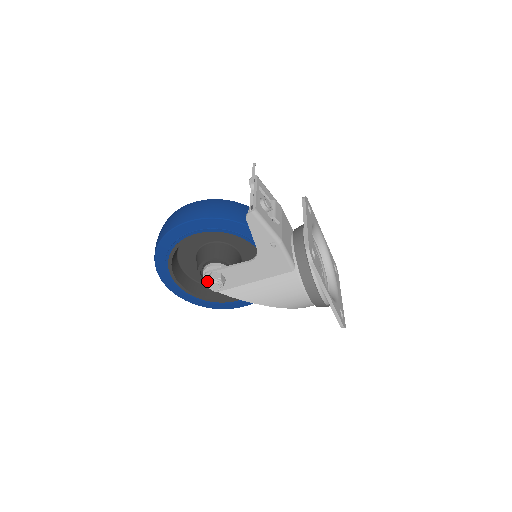
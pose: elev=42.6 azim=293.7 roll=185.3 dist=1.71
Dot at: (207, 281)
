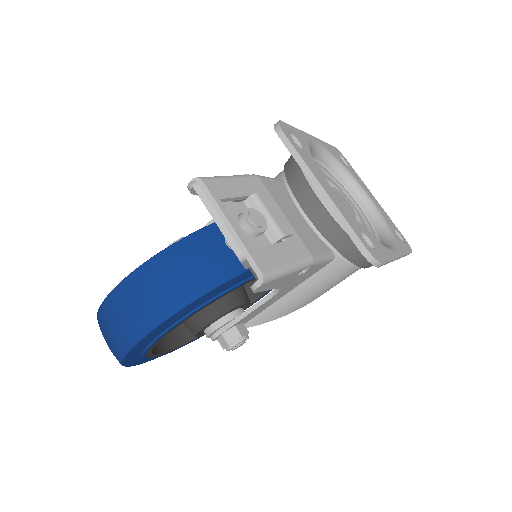
Dot at: occluded
